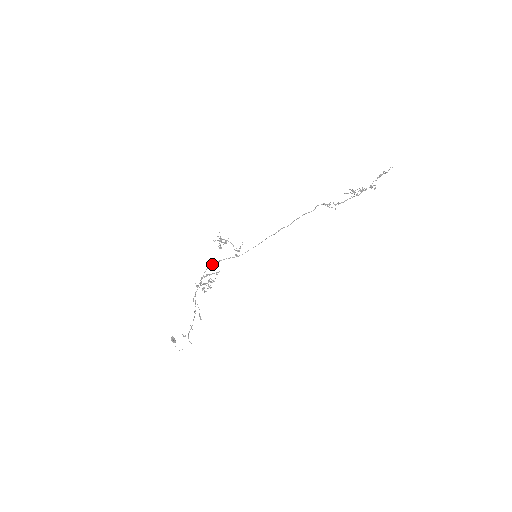
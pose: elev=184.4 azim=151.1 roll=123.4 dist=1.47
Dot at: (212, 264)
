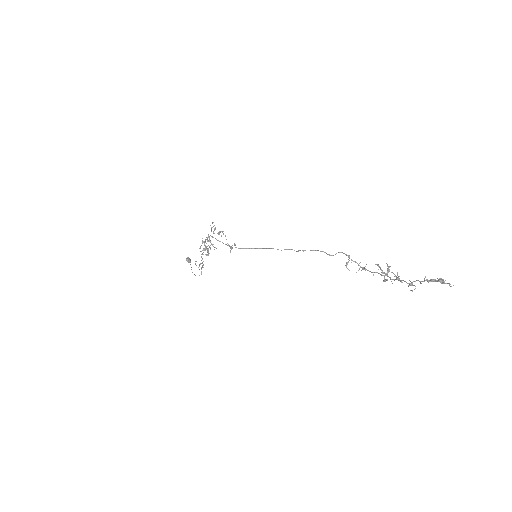
Dot at: (213, 237)
